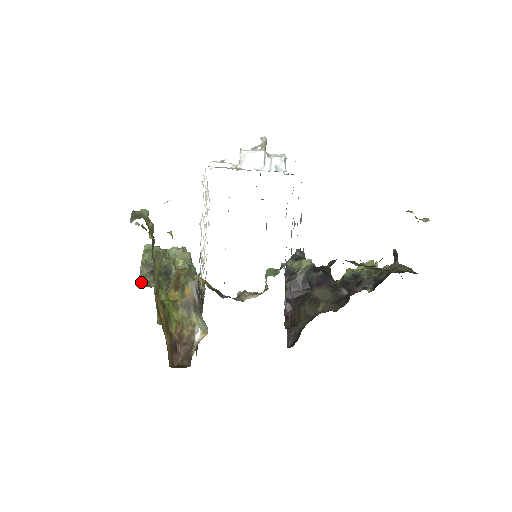
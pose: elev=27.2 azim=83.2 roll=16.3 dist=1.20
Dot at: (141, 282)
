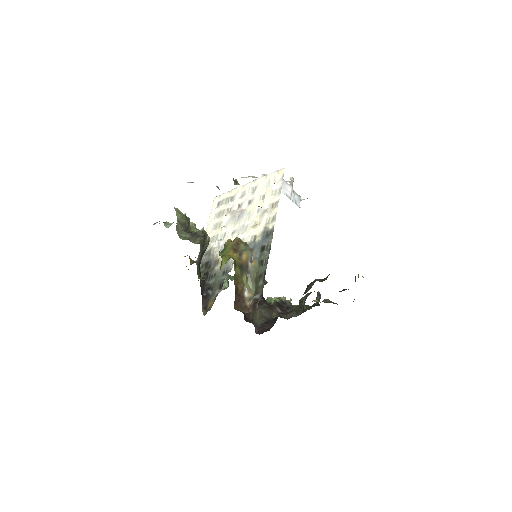
Dot at: (179, 235)
